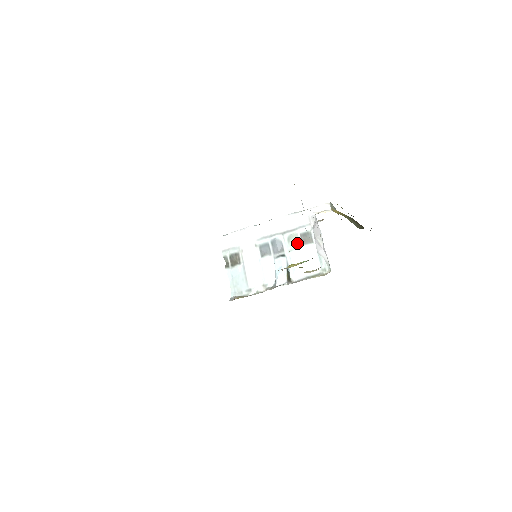
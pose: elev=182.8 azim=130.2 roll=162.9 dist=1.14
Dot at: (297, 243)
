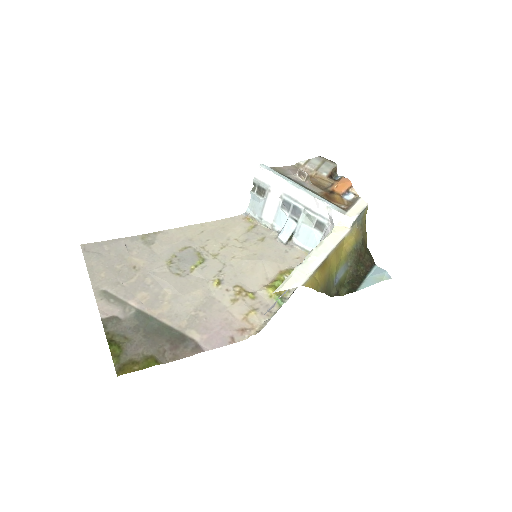
Dot at: (311, 223)
